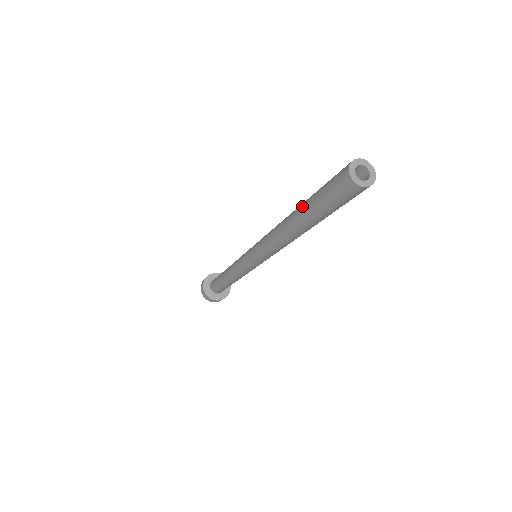
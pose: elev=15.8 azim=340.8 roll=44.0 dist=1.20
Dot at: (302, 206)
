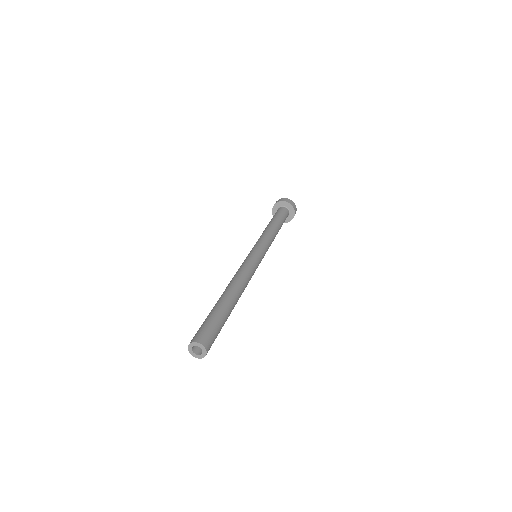
Dot at: occluded
